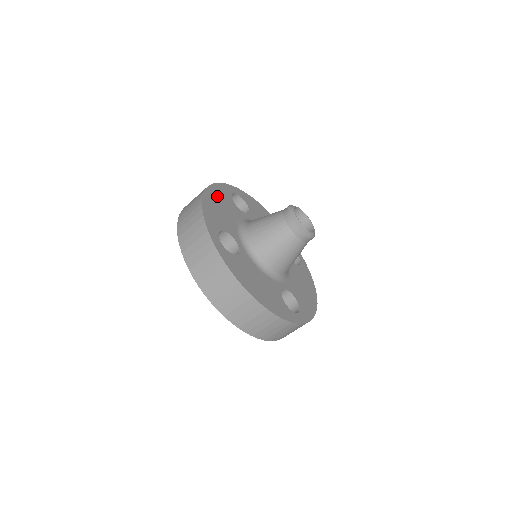
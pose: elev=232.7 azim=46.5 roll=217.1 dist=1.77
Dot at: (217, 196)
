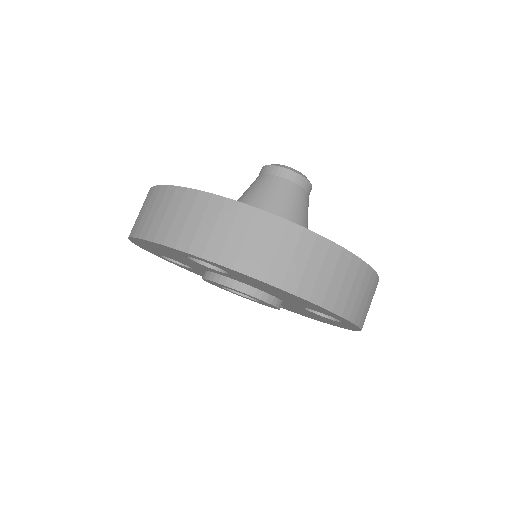
Dot at: occluded
